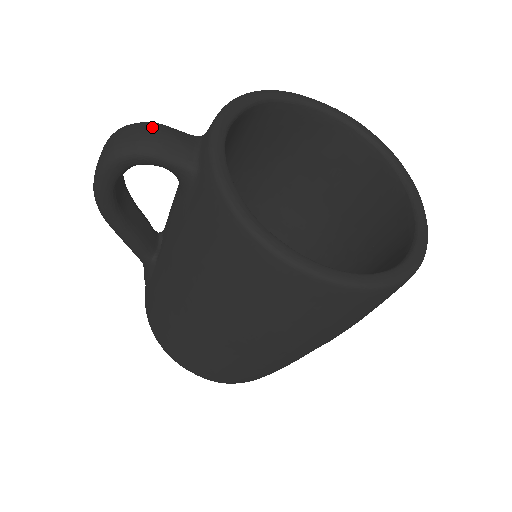
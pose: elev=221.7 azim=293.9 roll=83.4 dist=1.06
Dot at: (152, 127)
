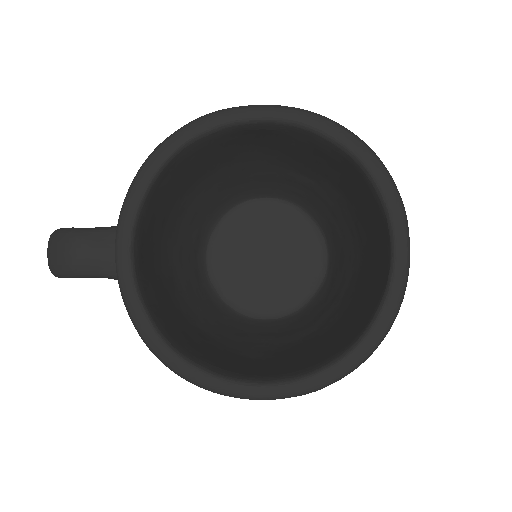
Dot at: (67, 244)
